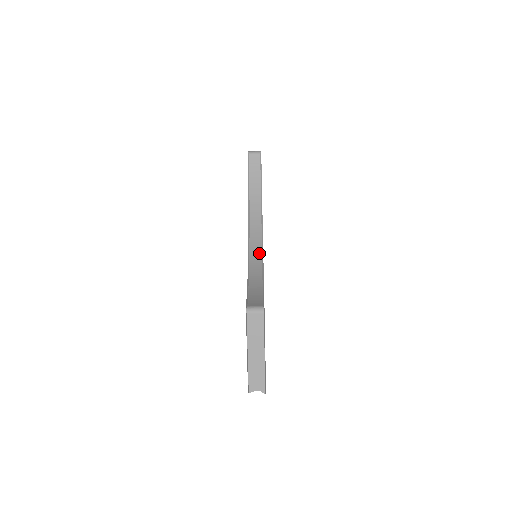
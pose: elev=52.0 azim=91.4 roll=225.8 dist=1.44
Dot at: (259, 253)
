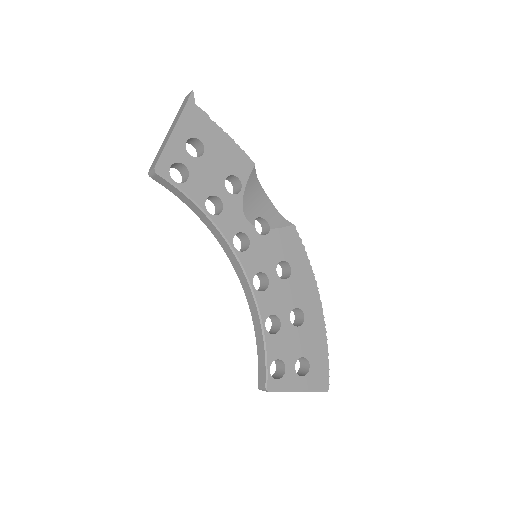
Dot at: (247, 286)
